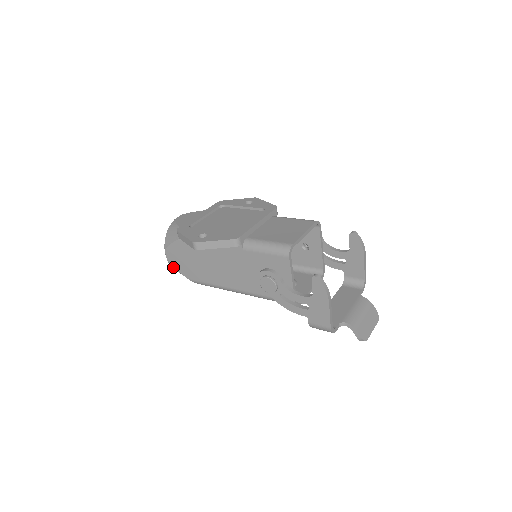
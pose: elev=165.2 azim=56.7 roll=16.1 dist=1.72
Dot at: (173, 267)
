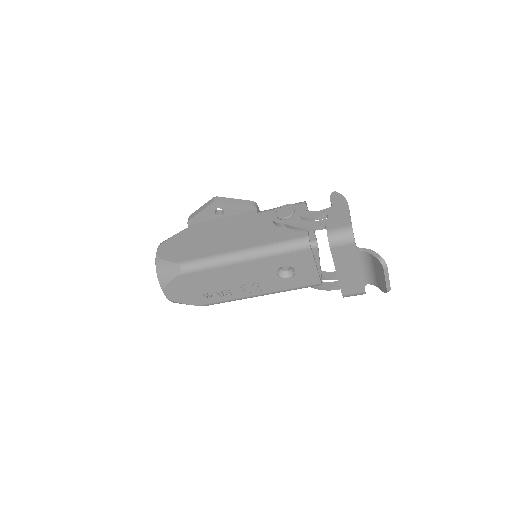
Dot at: (160, 258)
